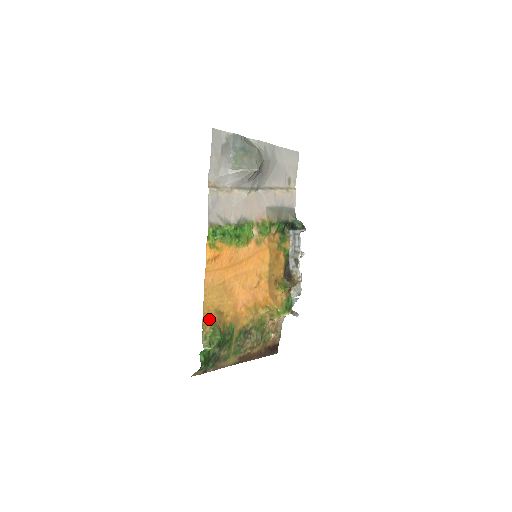
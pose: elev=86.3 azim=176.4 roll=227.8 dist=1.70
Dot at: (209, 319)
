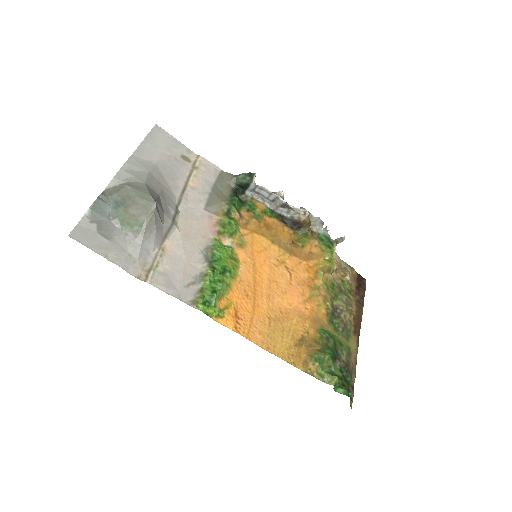
Dot at: (302, 360)
